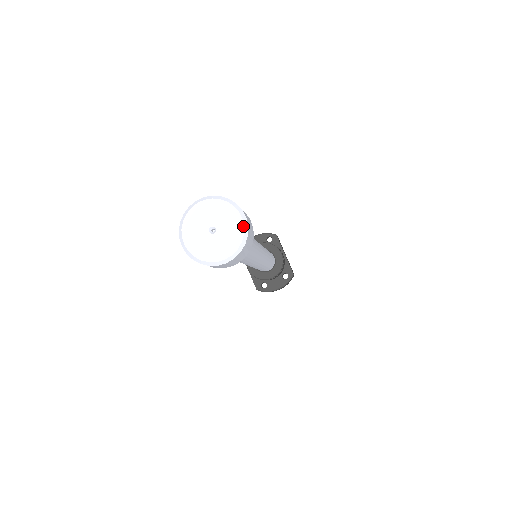
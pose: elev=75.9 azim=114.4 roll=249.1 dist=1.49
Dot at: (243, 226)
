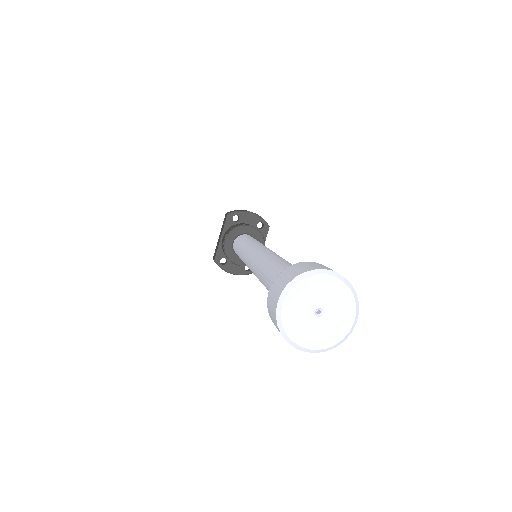
Dot at: (349, 331)
